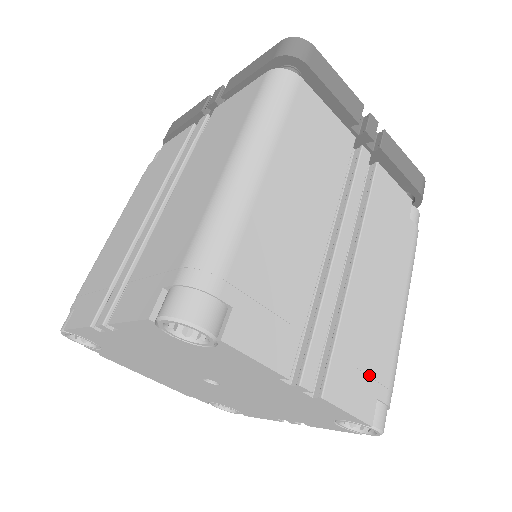
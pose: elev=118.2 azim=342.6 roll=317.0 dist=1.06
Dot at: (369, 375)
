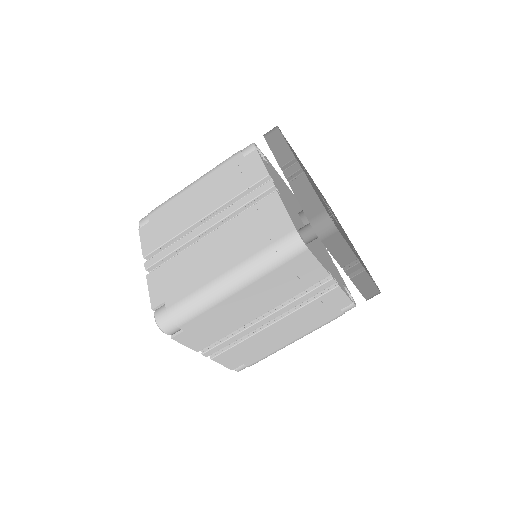
Dot at: (245, 358)
